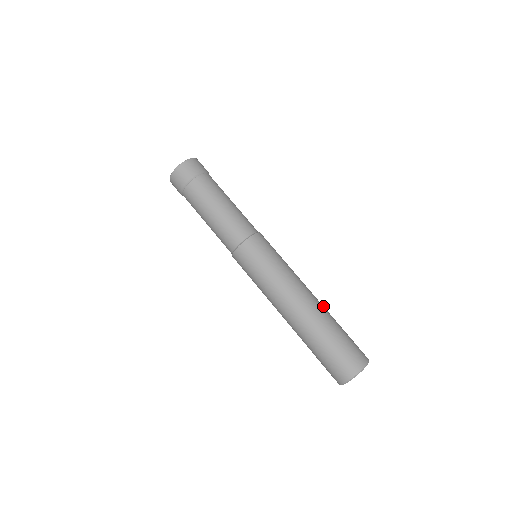
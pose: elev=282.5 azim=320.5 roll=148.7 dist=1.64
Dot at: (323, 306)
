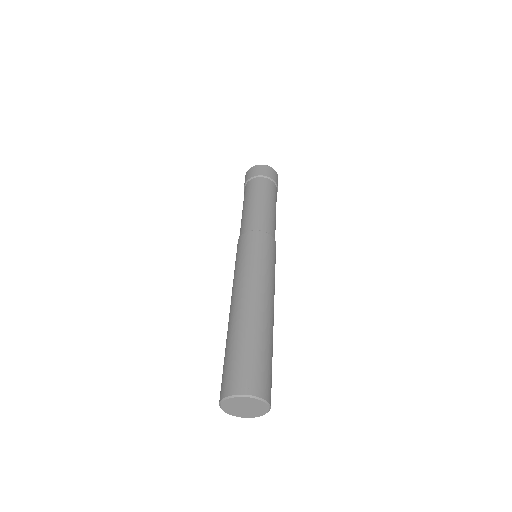
Dot at: (263, 318)
